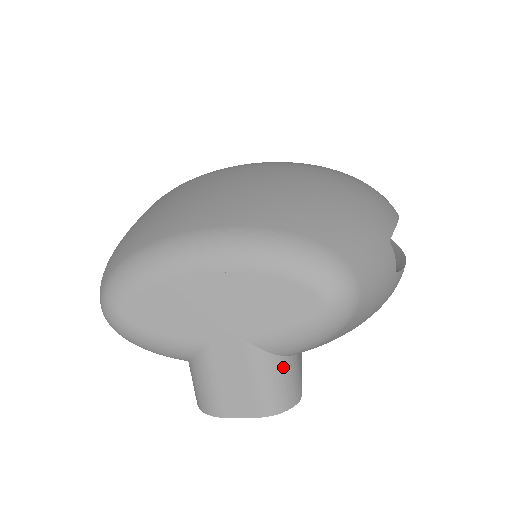
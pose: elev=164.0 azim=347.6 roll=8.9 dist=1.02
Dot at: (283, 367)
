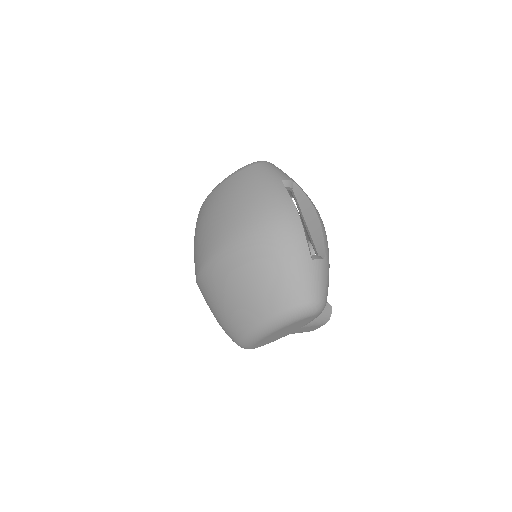
Dot at: (318, 316)
